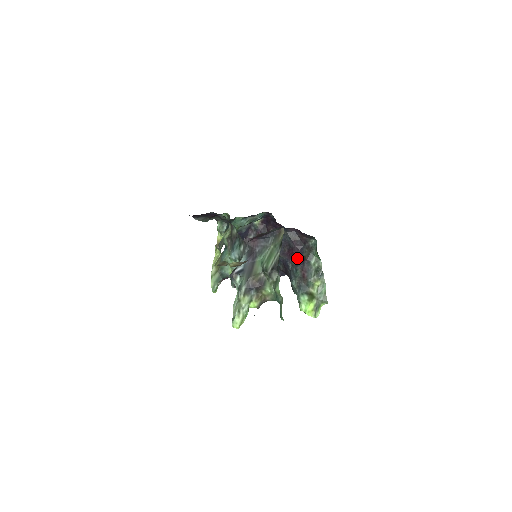
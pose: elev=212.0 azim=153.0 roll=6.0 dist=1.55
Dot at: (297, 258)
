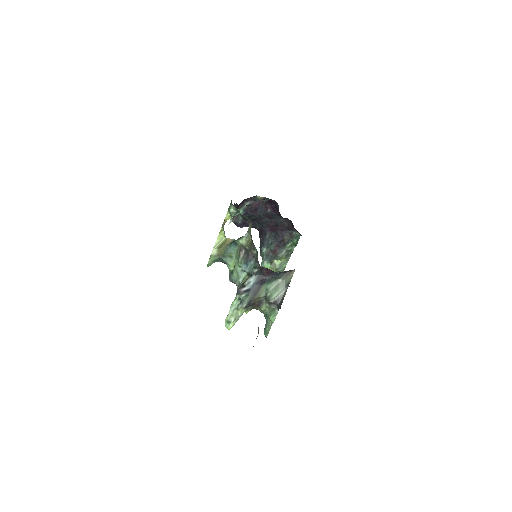
Dot at: (277, 235)
